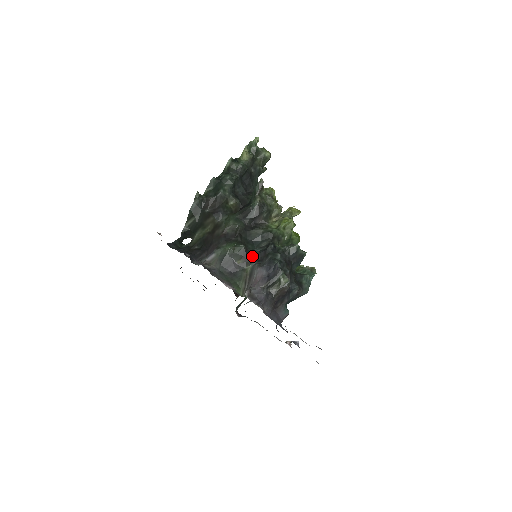
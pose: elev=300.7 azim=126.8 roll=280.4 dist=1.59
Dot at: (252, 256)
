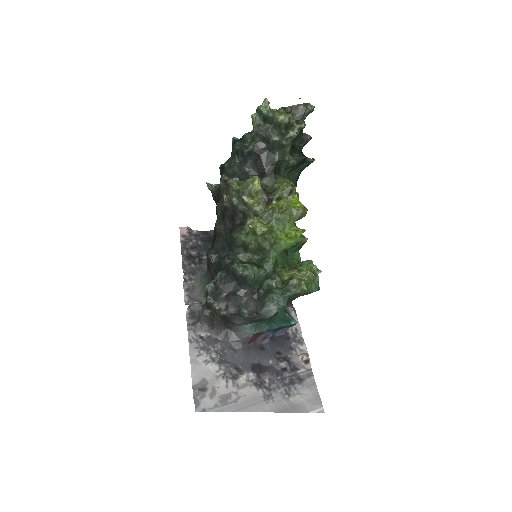
Dot at: (217, 266)
